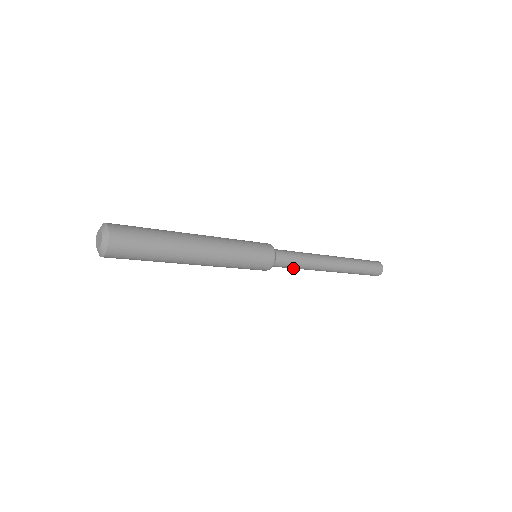
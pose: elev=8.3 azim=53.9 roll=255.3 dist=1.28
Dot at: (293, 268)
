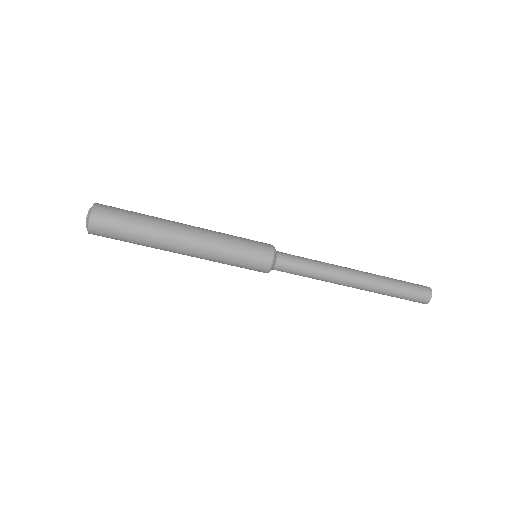
Dot at: (303, 276)
